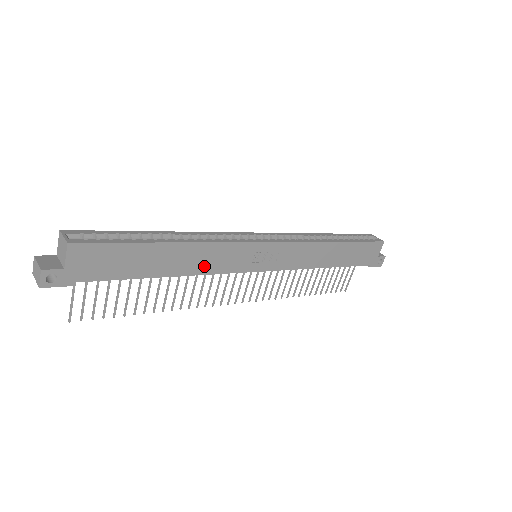
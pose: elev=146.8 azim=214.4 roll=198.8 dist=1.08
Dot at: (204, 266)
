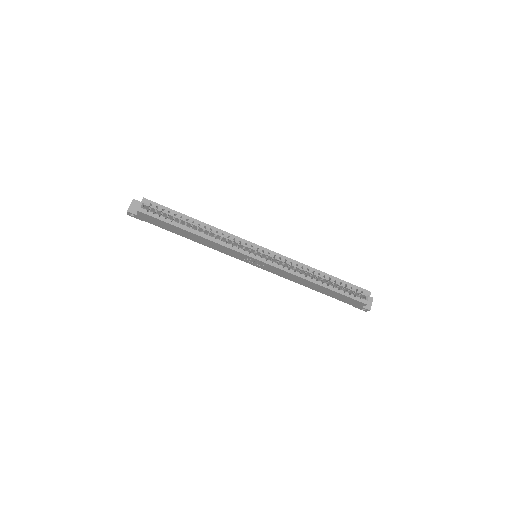
Dot at: (212, 247)
